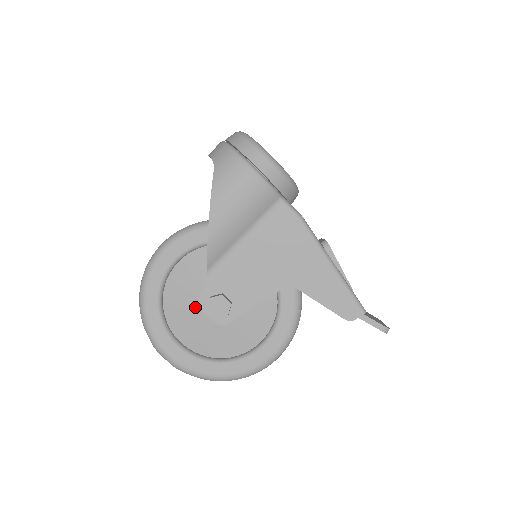
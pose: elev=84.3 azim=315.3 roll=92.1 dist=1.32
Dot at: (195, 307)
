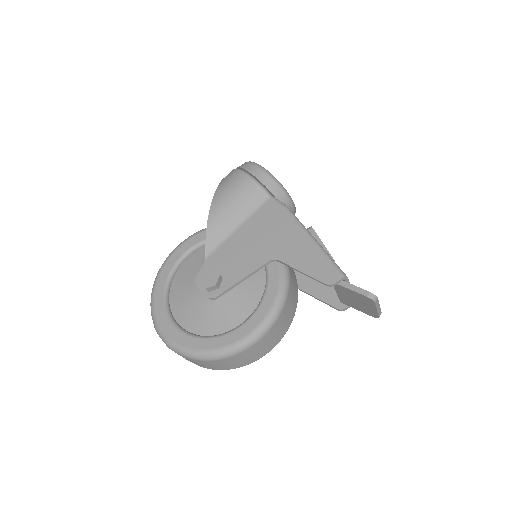
Dot at: (193, 288)
